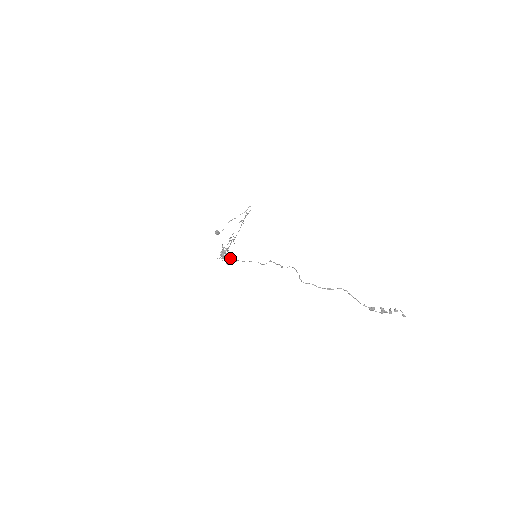
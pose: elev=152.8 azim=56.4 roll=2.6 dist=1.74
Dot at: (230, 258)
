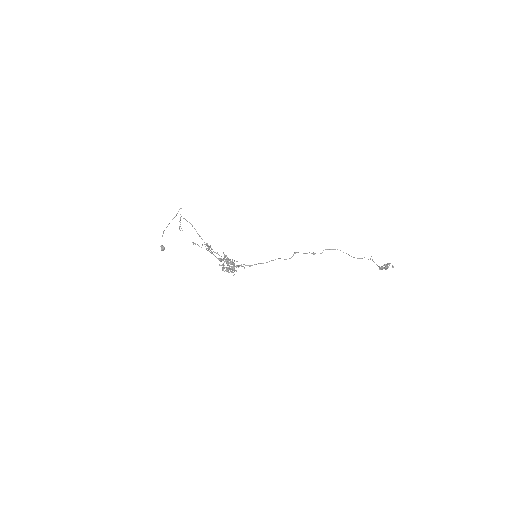
Dot at: occluded
